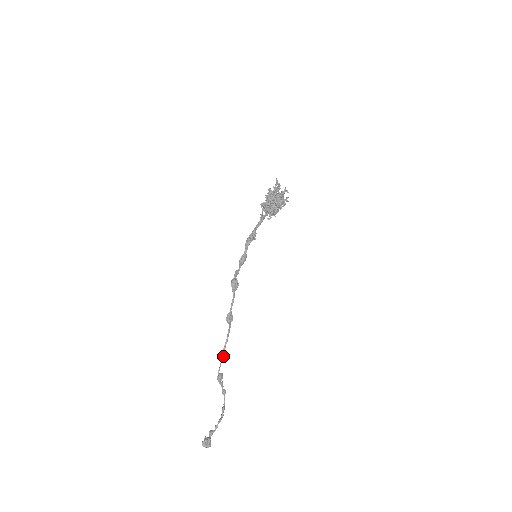
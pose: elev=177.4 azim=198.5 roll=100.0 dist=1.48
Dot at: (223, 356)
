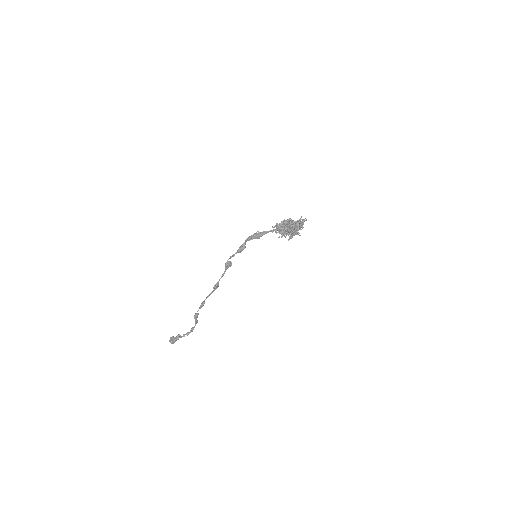
Dot at: occluded
